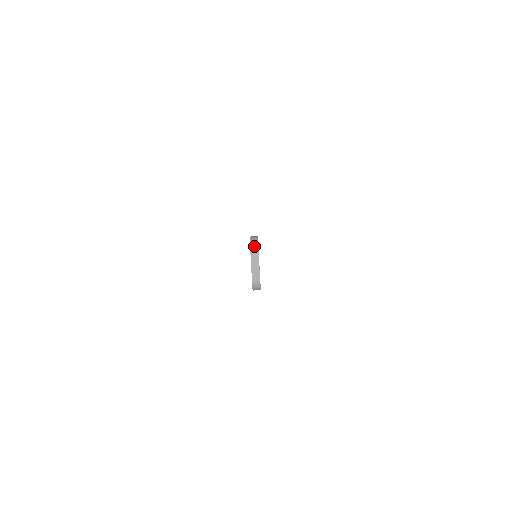
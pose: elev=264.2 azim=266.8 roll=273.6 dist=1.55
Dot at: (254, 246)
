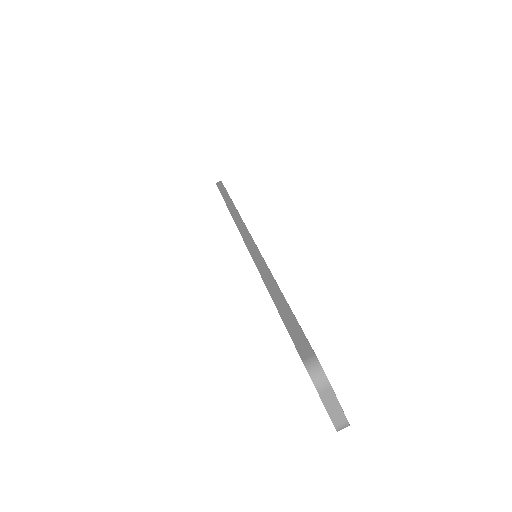
Dot at: (322, 385)
